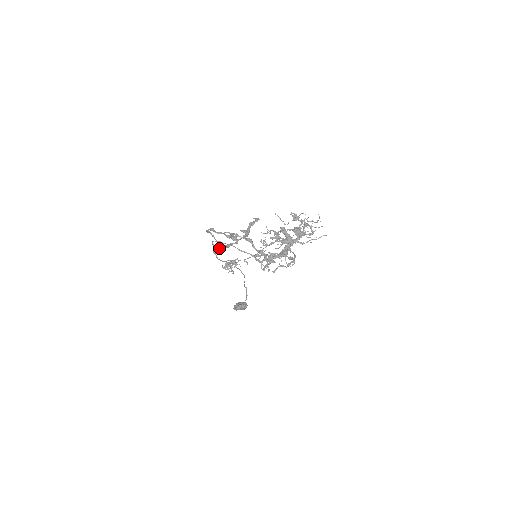
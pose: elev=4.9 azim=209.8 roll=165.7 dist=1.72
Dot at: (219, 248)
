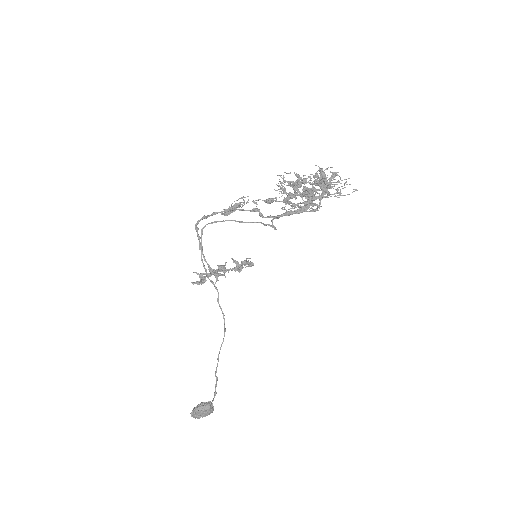
Dot at: (200, 277)
